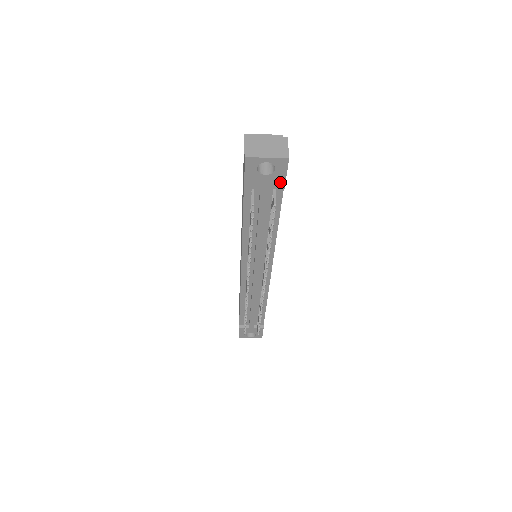
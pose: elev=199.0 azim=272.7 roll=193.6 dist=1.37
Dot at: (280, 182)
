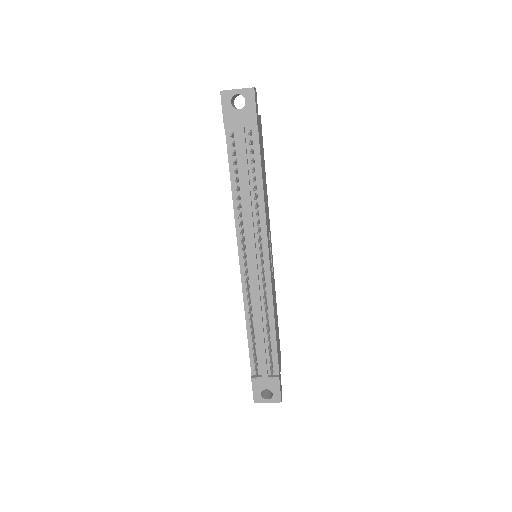
Dot at: (252, 117)
